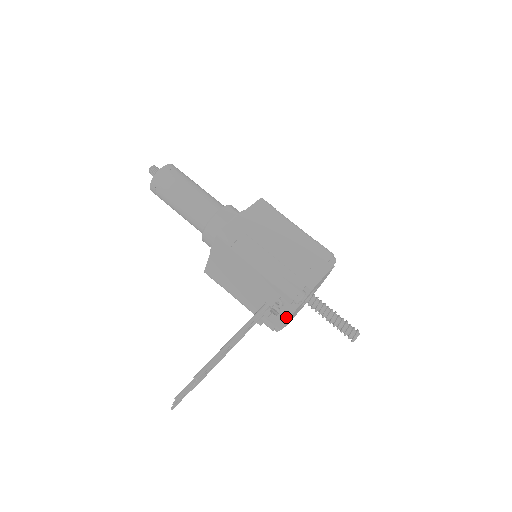
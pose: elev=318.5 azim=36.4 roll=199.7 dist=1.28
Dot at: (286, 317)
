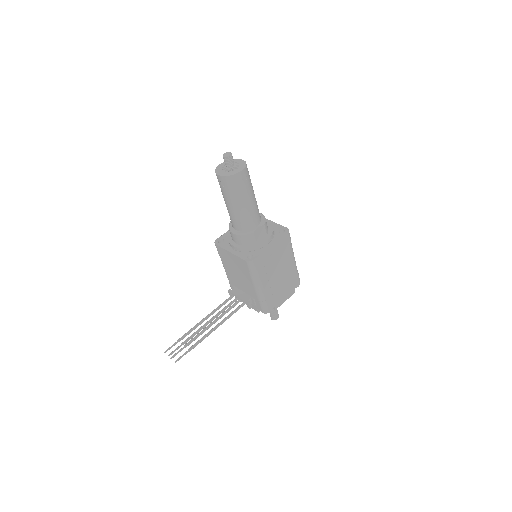
Dot at: occluded
